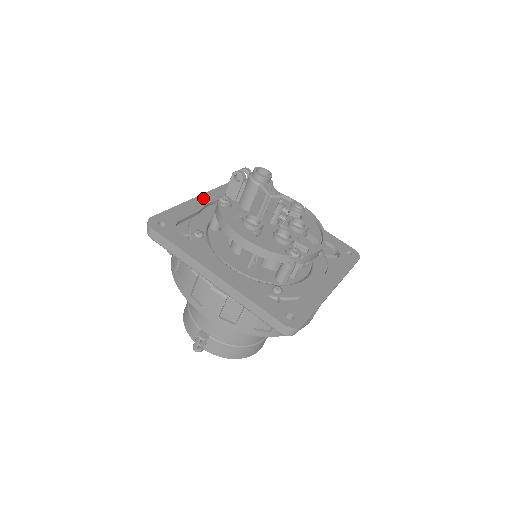
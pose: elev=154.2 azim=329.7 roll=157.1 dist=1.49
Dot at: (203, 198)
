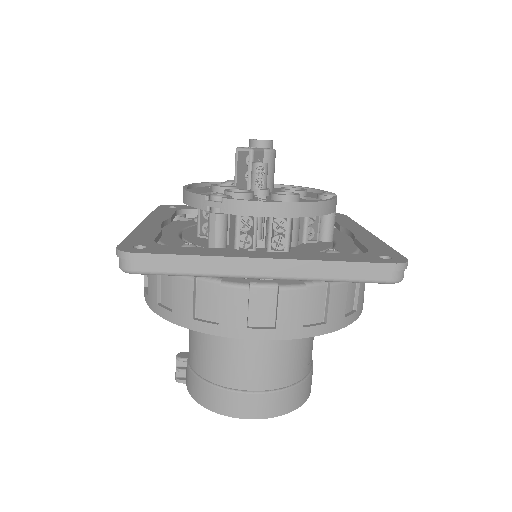
Dot at: occluded
